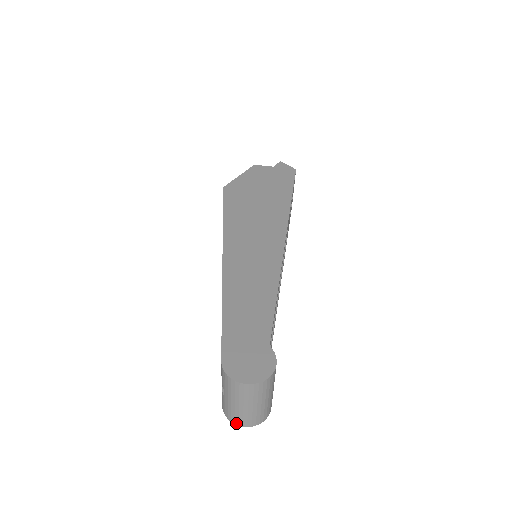
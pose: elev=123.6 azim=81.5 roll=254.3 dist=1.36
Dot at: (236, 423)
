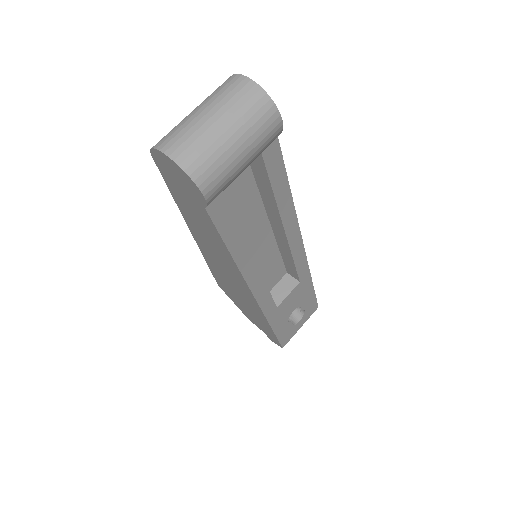
Dot at: (161, 146)
